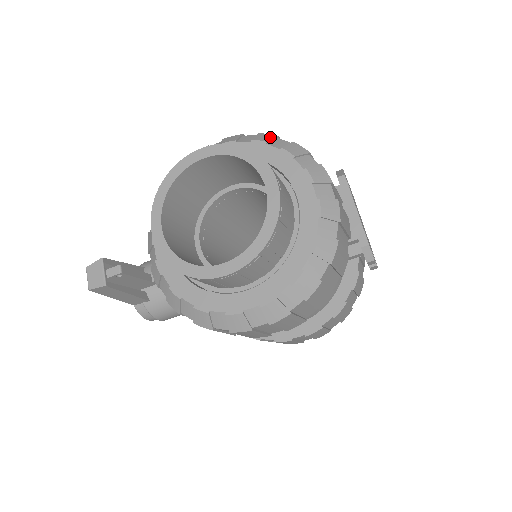
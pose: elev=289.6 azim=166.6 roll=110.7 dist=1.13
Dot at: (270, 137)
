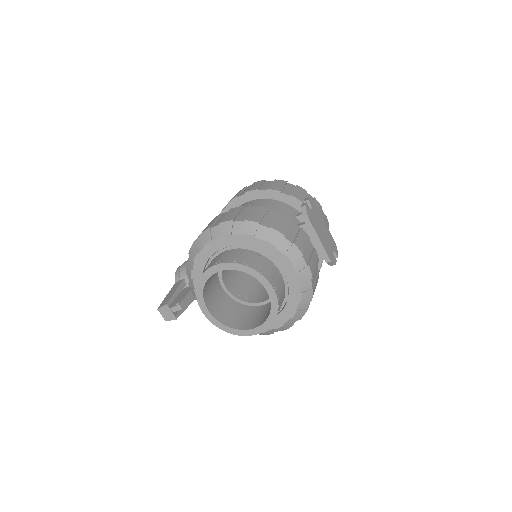
Dot at: (254, 227)
